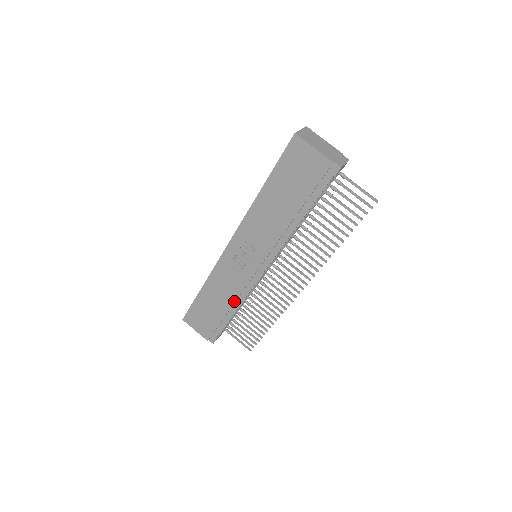
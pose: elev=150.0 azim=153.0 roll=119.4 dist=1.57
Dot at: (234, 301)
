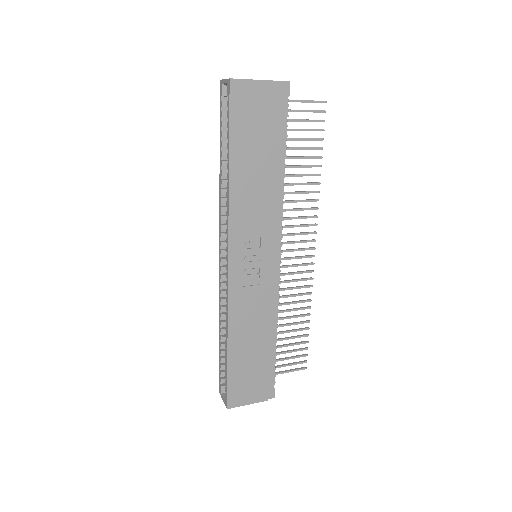
Dot at: (270, 322)
